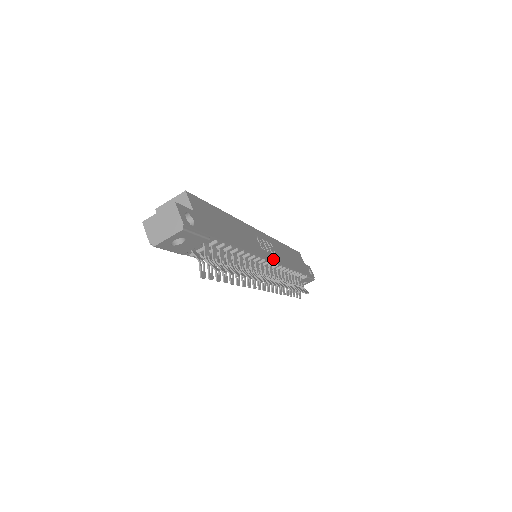
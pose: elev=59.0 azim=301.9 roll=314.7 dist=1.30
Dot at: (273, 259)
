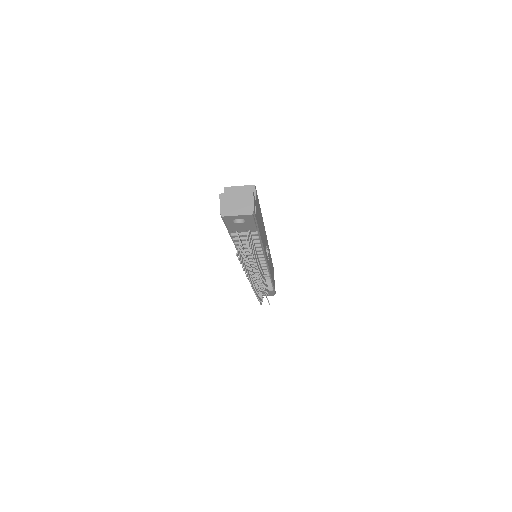
Dot at: (268, 264)
